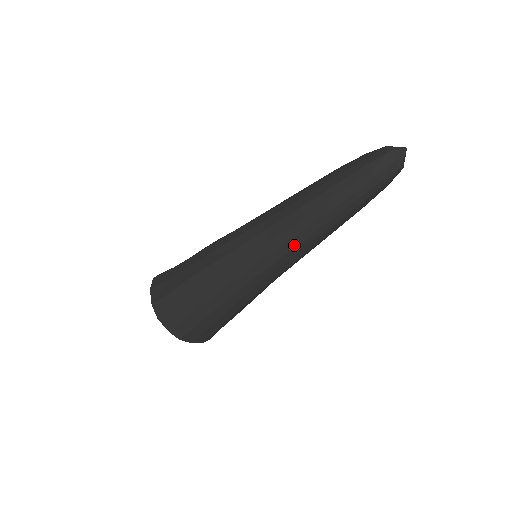
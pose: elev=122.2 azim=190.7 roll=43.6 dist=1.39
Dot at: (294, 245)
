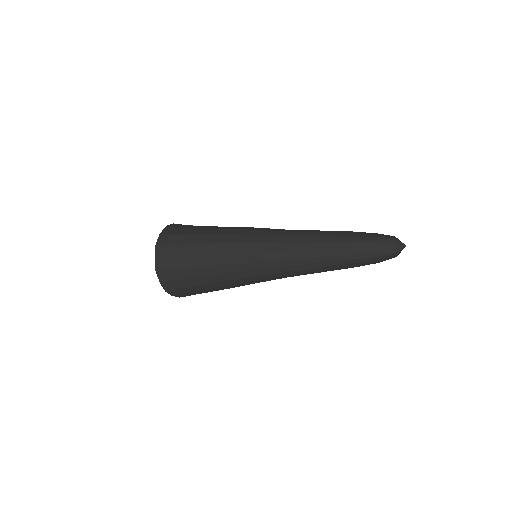
Dot at: (291, 257)
